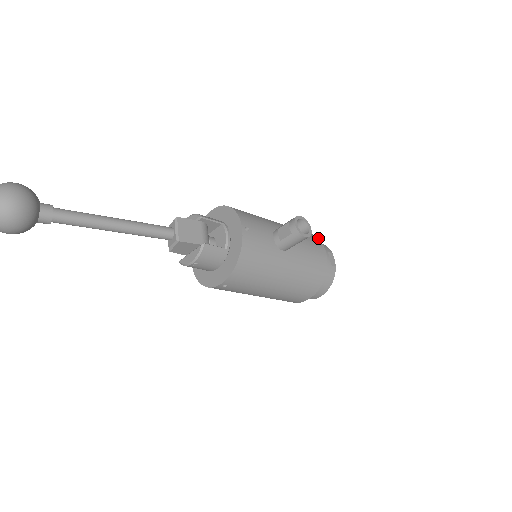
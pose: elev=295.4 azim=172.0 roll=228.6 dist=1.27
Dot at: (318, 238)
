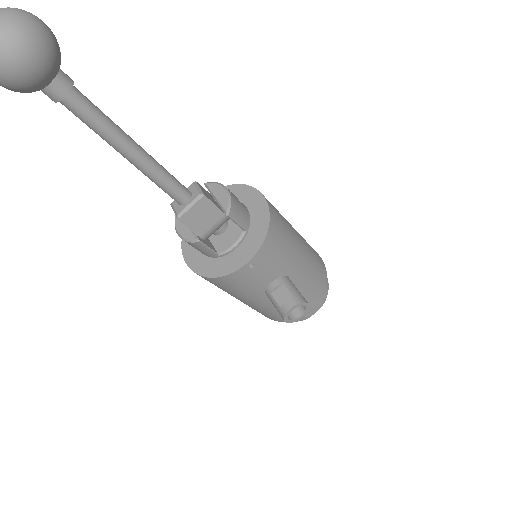
Dot at: occluded
